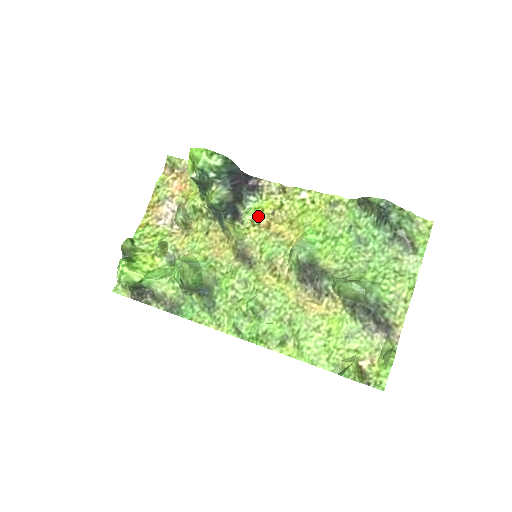
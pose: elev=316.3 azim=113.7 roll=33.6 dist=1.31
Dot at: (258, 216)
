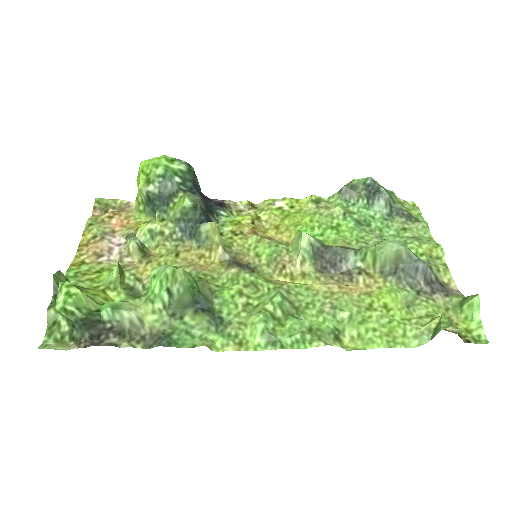
Dot at: (237, 226)
